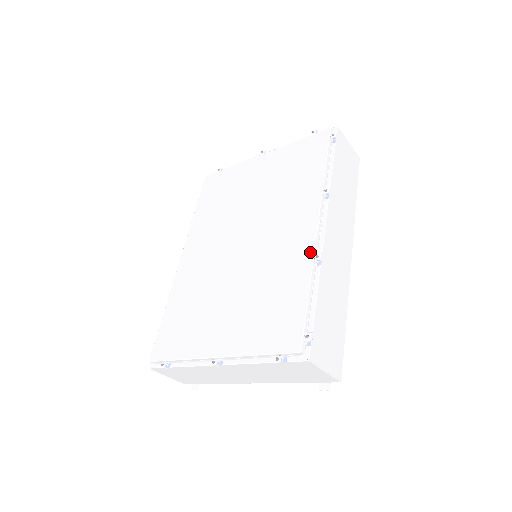
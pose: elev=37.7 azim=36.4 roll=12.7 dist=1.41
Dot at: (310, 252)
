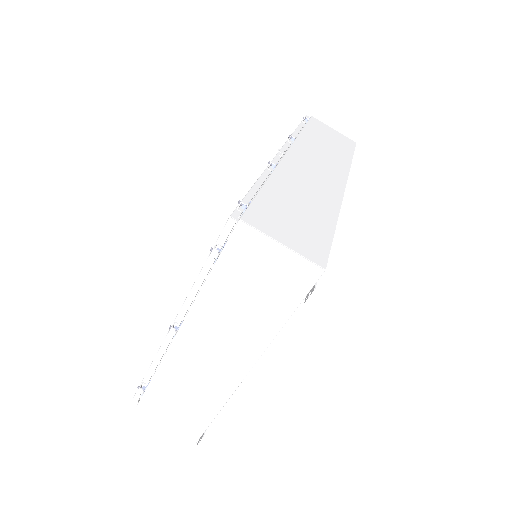
Dot at: occluded
